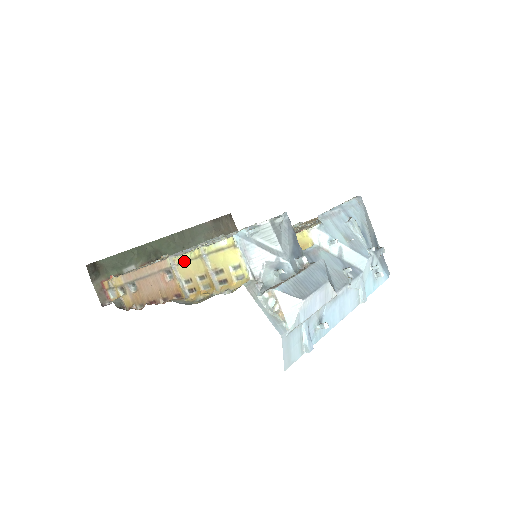
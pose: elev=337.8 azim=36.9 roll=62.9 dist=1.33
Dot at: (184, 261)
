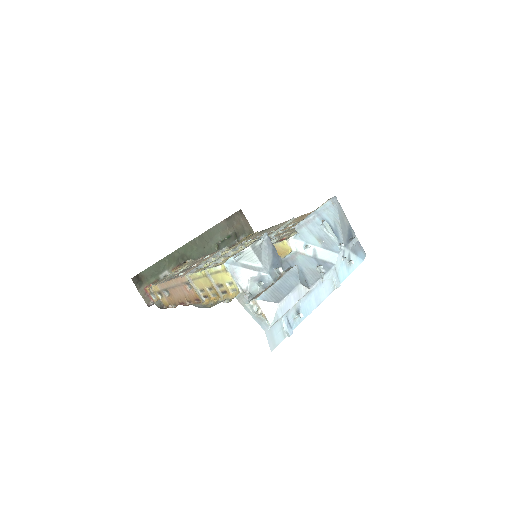
Dot at: (197, 278)
